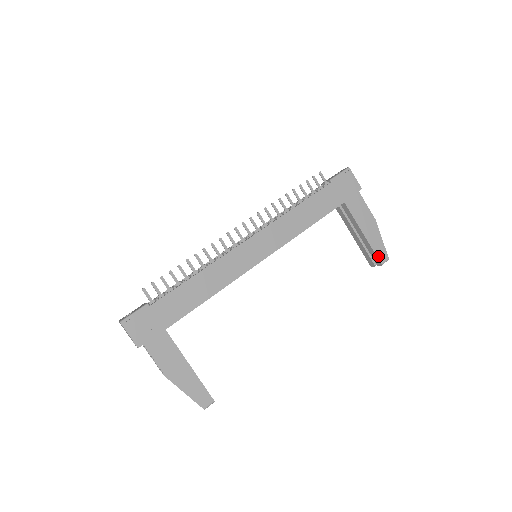
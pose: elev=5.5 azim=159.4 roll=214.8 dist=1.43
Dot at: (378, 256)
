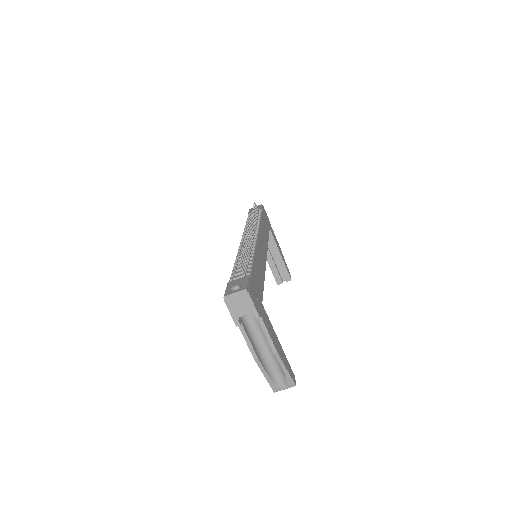
Dot at: (288, 273)
